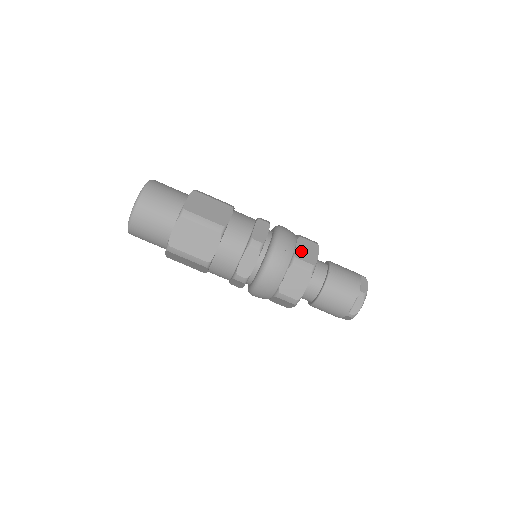
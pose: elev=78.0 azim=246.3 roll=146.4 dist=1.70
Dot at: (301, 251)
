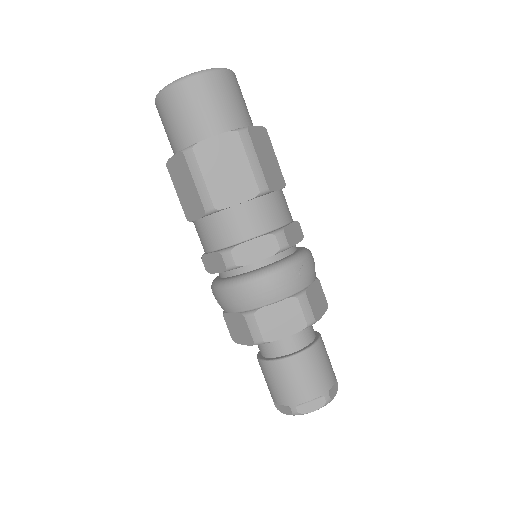
Dot at: (313, 293)
